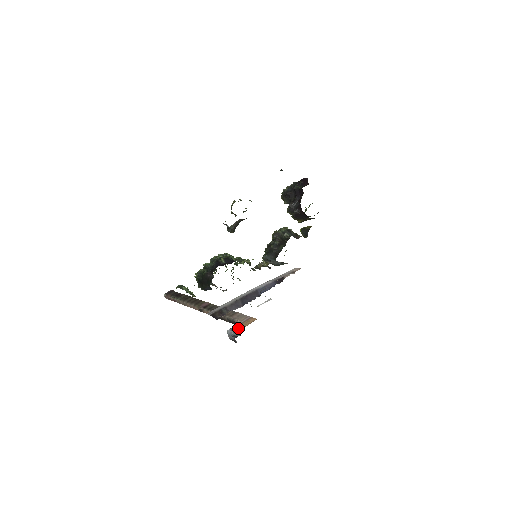
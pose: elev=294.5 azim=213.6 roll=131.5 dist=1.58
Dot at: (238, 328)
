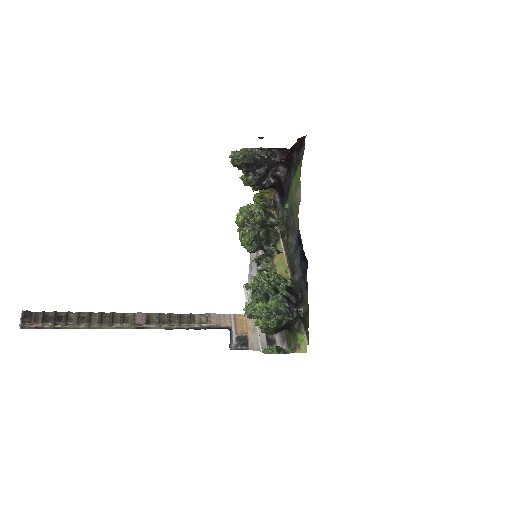
Dot at: (242, 336)
